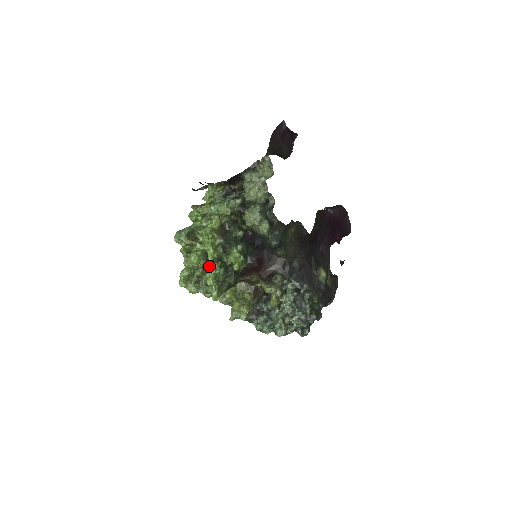
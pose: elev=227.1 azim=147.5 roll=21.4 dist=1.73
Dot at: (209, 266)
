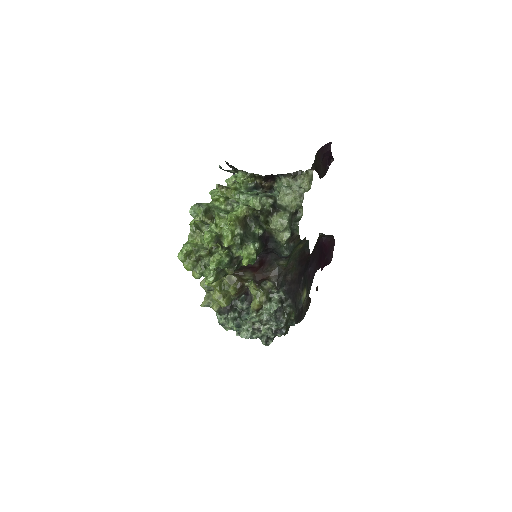
Dot at: (214, 250)
